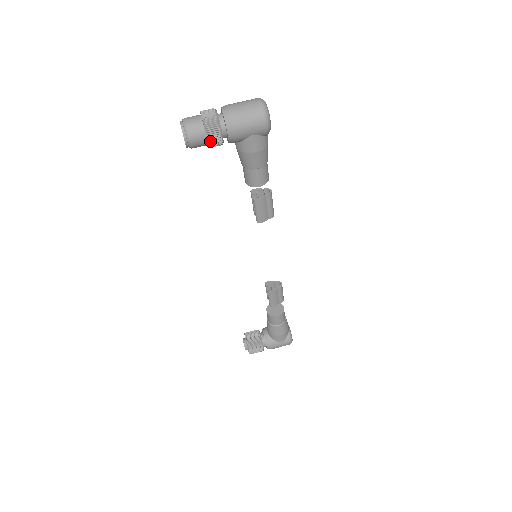
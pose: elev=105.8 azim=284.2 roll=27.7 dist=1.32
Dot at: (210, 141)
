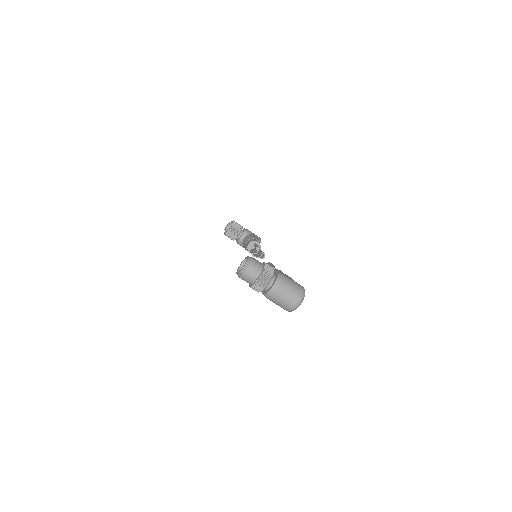
Dot at: occluded
